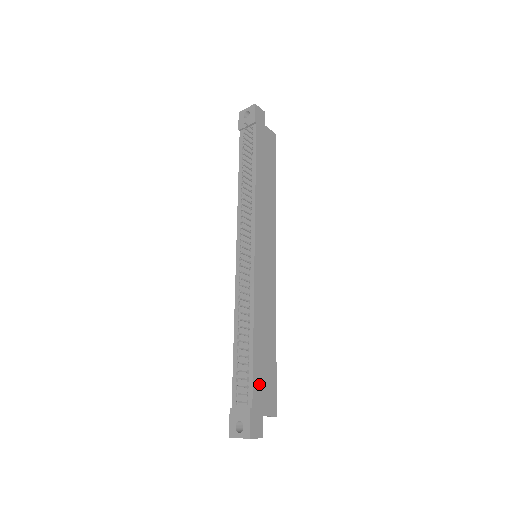
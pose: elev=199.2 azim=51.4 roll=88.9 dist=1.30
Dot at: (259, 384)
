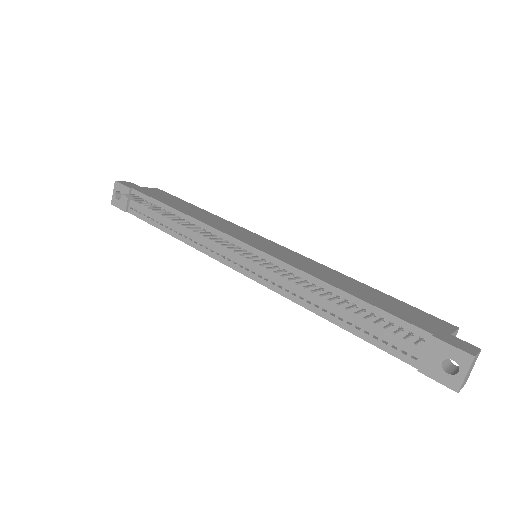
Dot at: (405, 316)
